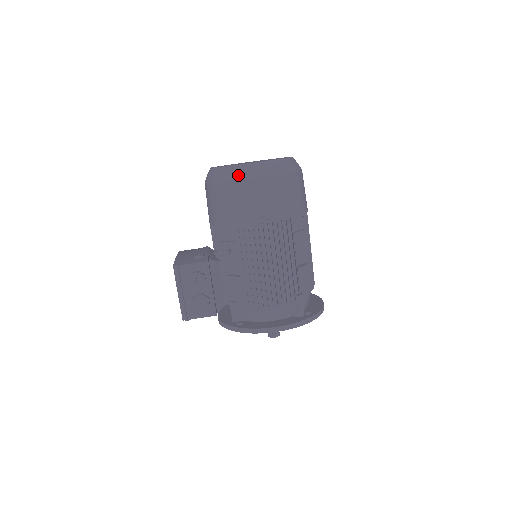
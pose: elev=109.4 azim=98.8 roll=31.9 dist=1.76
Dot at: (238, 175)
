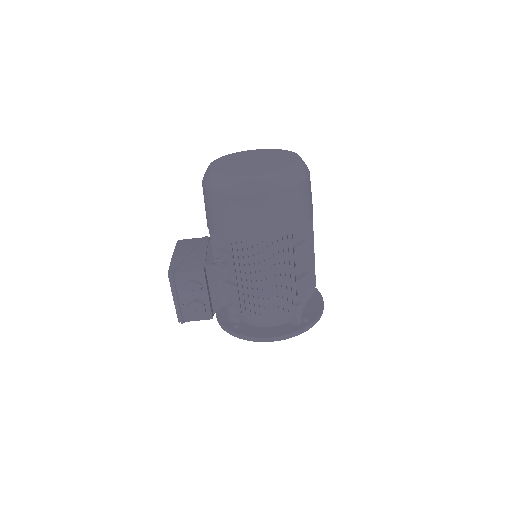
Dot at: (236, 189)
